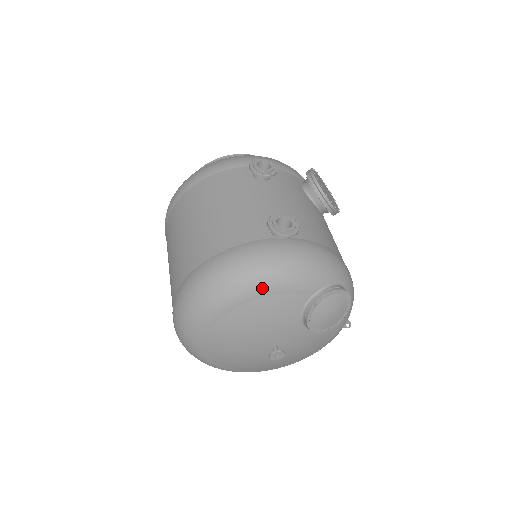
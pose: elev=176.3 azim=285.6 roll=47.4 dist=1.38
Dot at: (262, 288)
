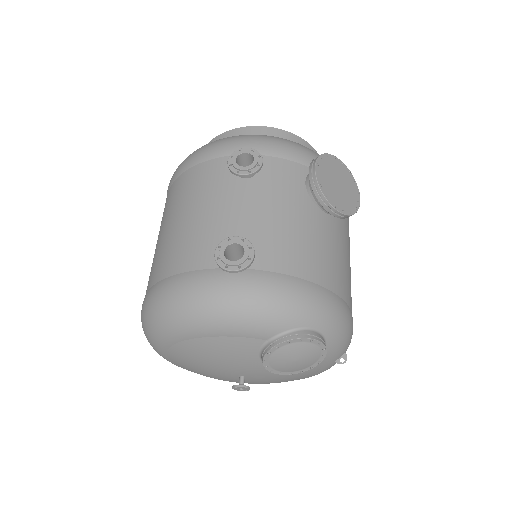
Dot at: (202, 329)
